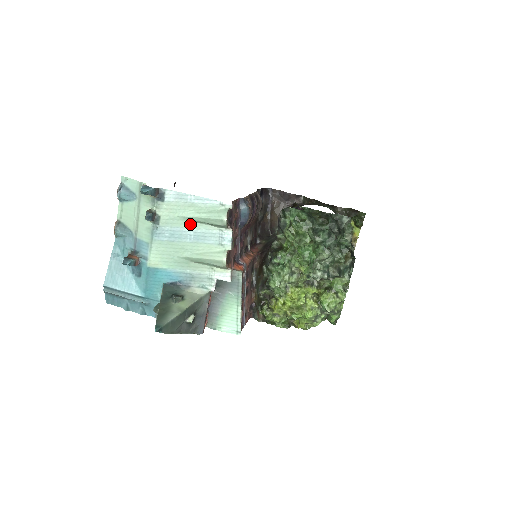
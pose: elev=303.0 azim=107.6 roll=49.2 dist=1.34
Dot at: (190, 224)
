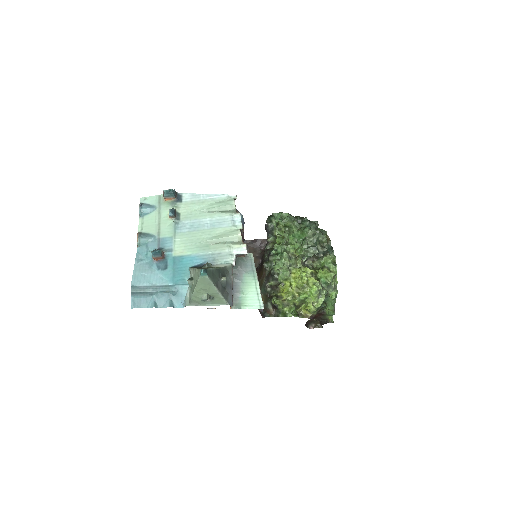
Dot at: (206, 215)
